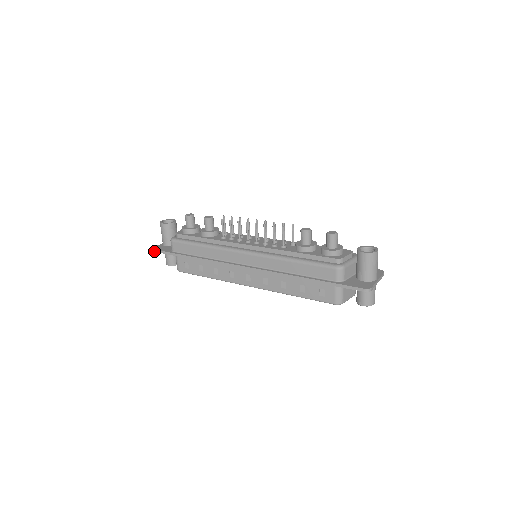
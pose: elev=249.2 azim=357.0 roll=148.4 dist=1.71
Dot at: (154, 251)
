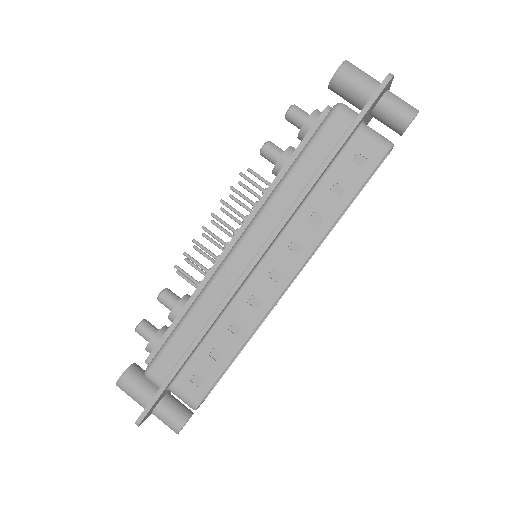
Dot at: (139, 421)
